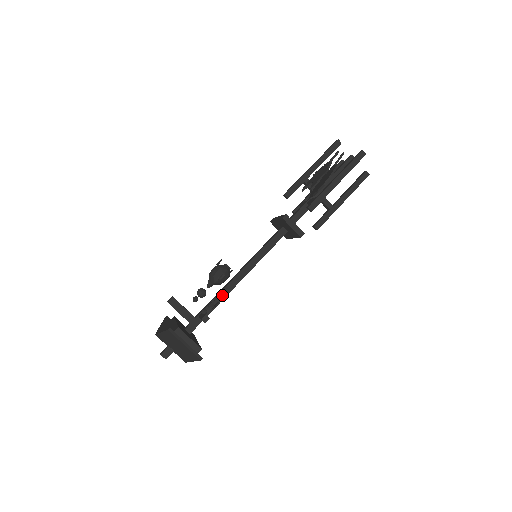
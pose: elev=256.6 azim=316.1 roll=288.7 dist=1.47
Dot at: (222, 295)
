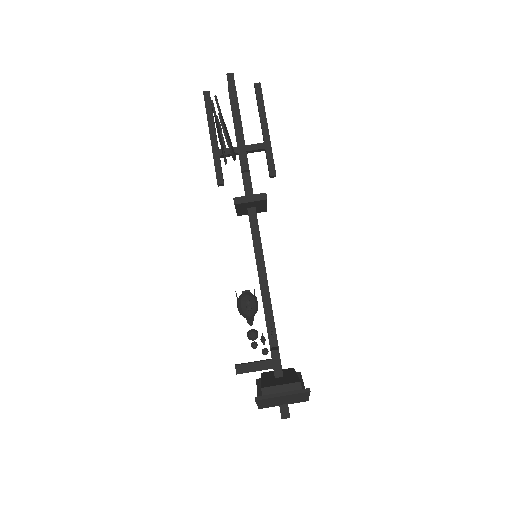
Dot at: (269, 317)
